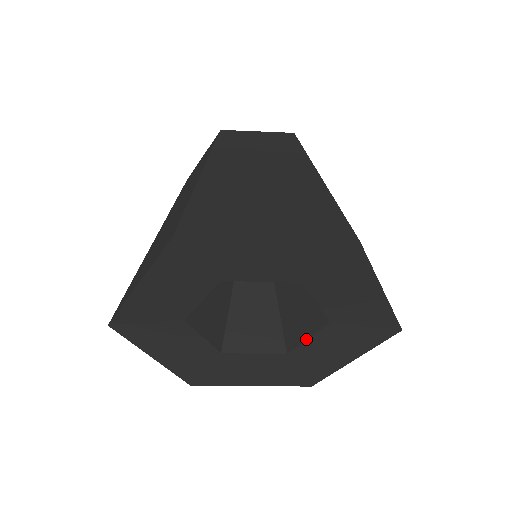
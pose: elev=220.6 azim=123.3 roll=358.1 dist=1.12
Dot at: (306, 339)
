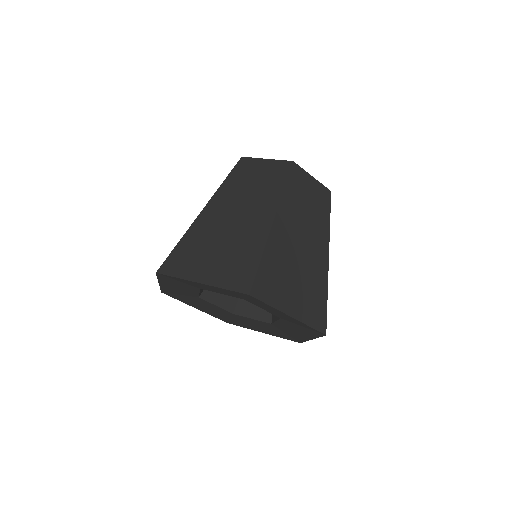
Dot at: (251, 318)
